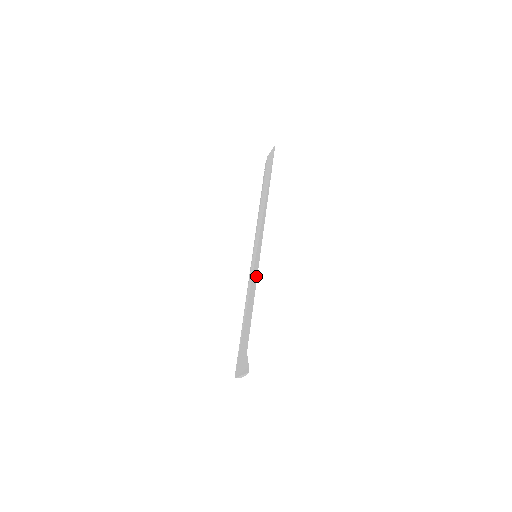
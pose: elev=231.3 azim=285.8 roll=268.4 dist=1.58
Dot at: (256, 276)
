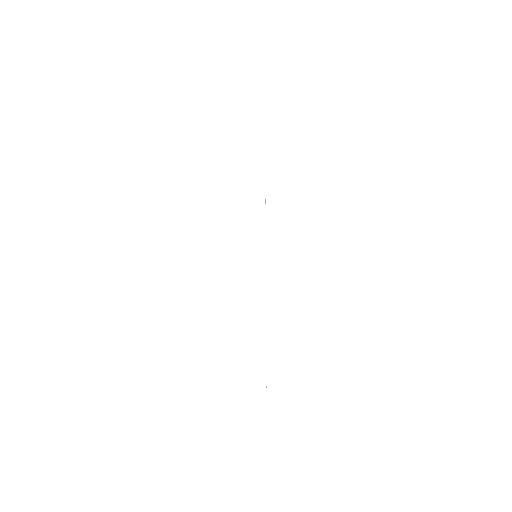
Dot at: occluded
